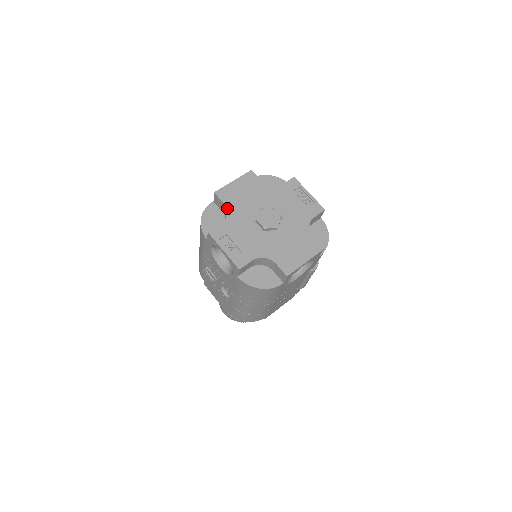
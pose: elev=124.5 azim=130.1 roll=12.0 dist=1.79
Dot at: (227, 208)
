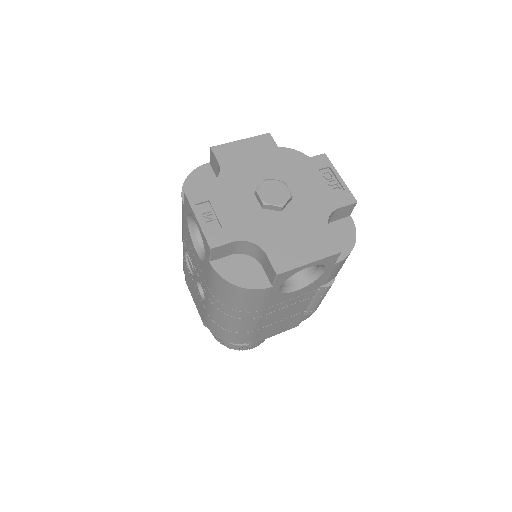
Dot at: (221, 169)
